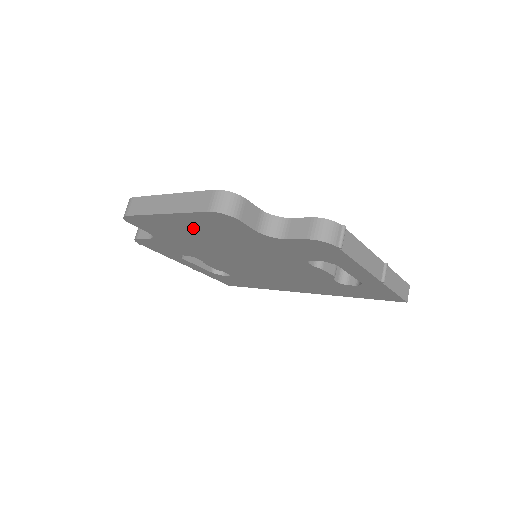
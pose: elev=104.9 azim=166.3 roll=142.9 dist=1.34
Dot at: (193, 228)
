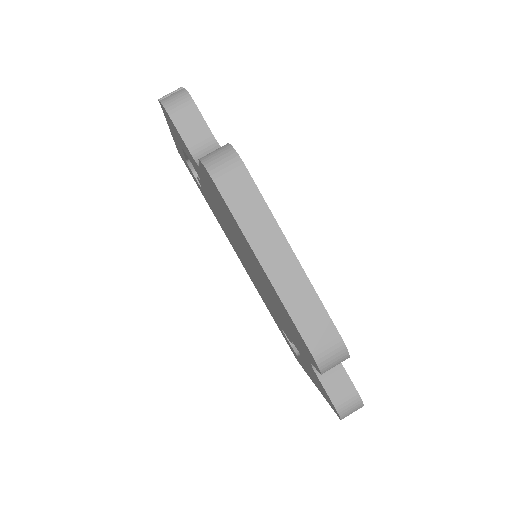
Dot at: (262, 274)
